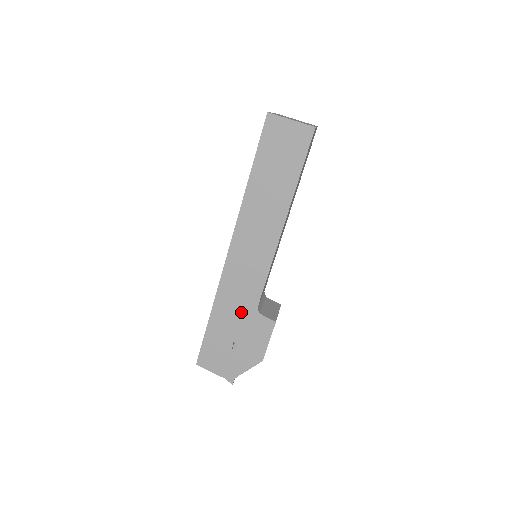
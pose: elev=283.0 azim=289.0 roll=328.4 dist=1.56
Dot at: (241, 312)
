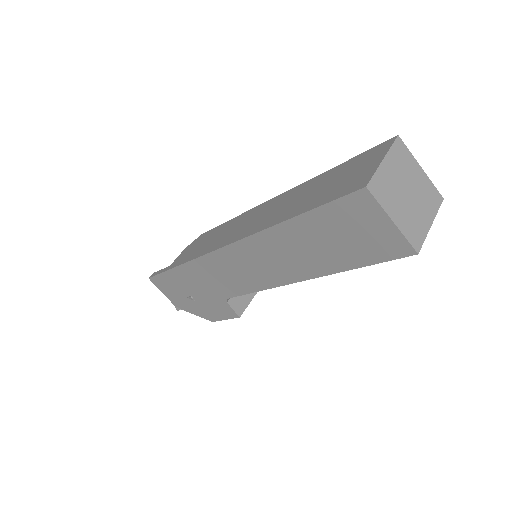
Dot at: (209, 288)
